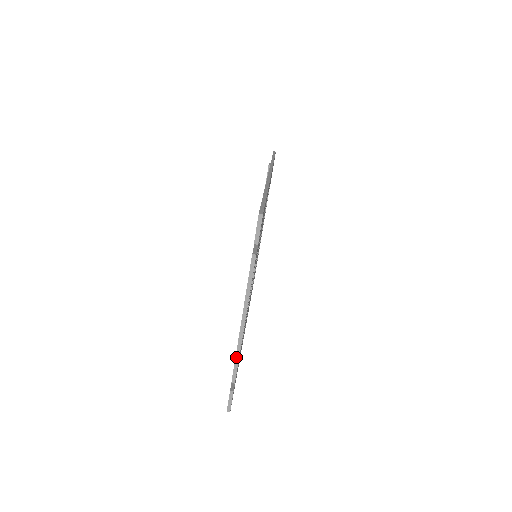
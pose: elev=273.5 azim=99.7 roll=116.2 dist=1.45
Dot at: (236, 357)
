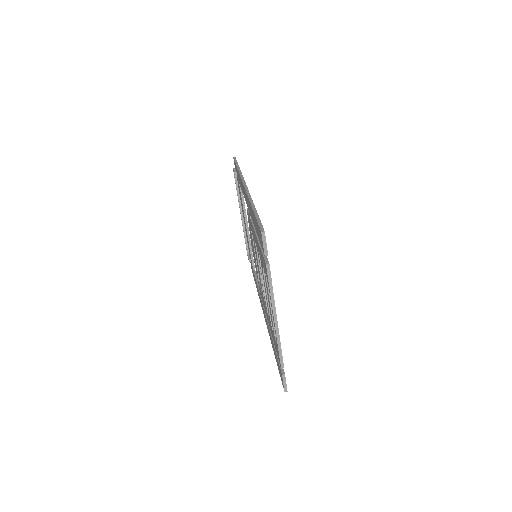
Dot at: (278, 348)
